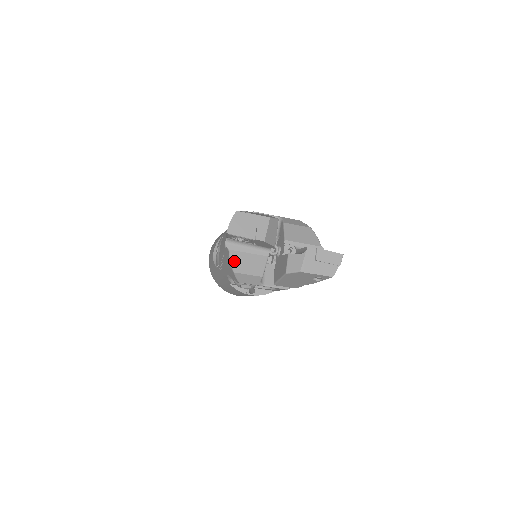
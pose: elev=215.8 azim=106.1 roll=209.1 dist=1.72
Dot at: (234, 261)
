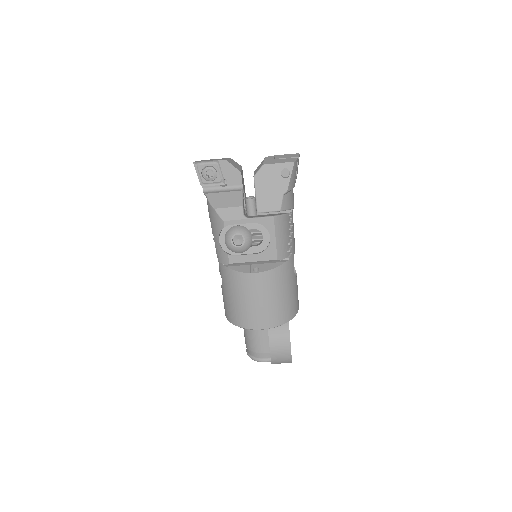
Dot at: (213, 201)
